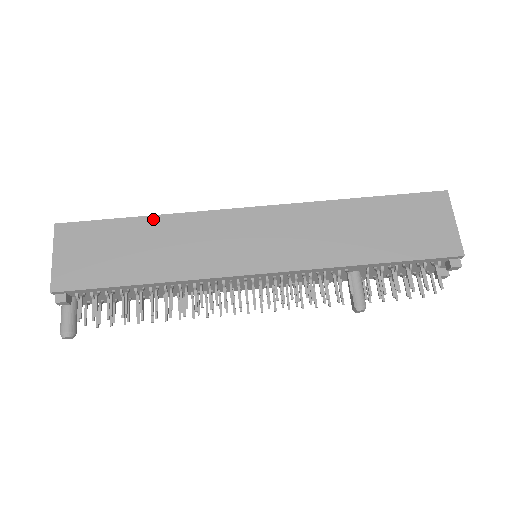
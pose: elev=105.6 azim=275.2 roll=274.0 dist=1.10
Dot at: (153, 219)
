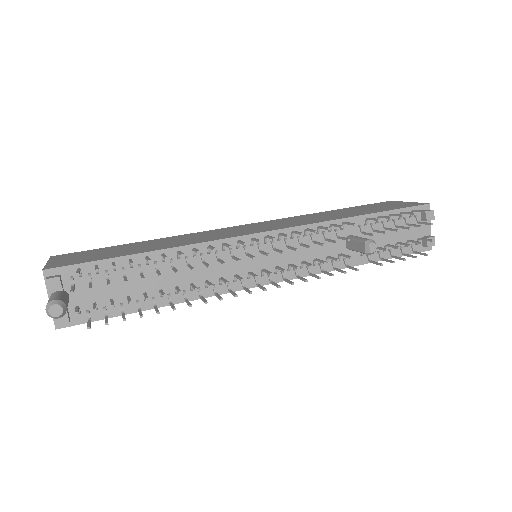
Dot at: (151, 240)
